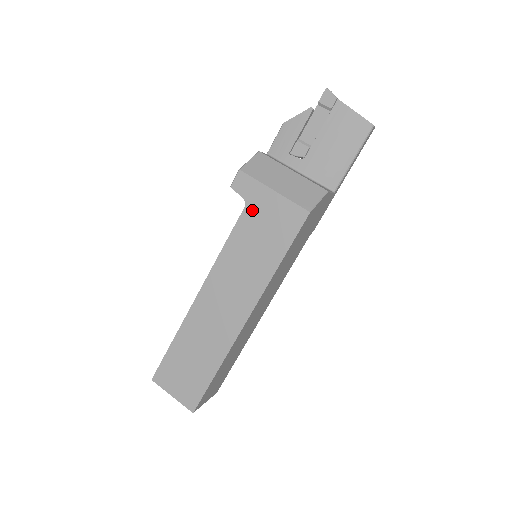
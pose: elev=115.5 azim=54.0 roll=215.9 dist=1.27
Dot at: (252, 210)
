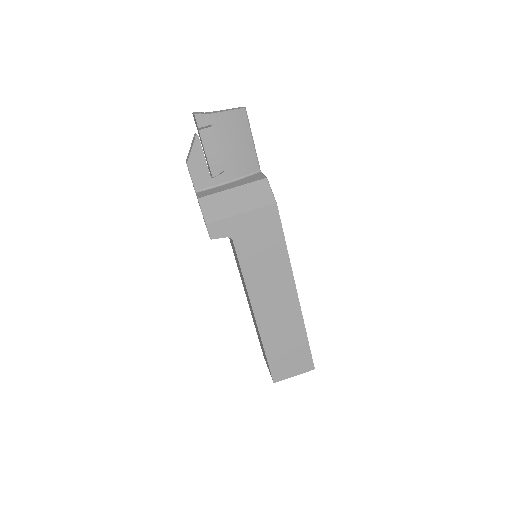
Dot at: (239, 238)
